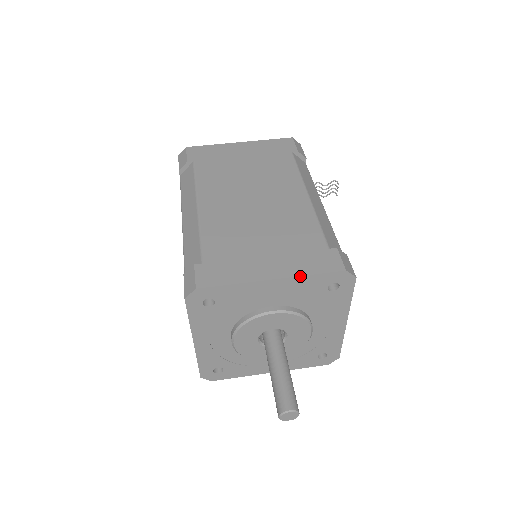
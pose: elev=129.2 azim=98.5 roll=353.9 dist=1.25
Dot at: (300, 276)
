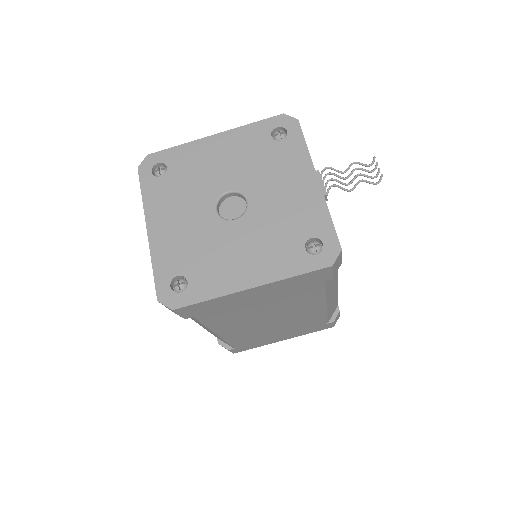
Dot at: occluded
